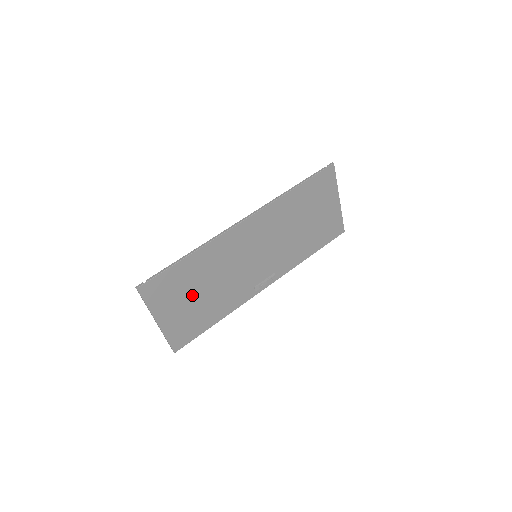
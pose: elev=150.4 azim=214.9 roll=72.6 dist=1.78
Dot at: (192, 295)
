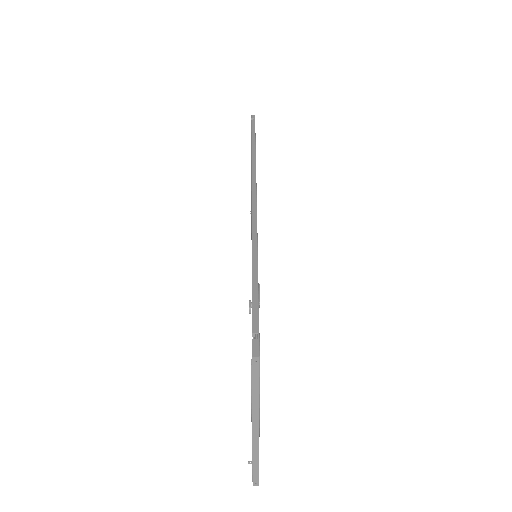
Dot at: occluded
